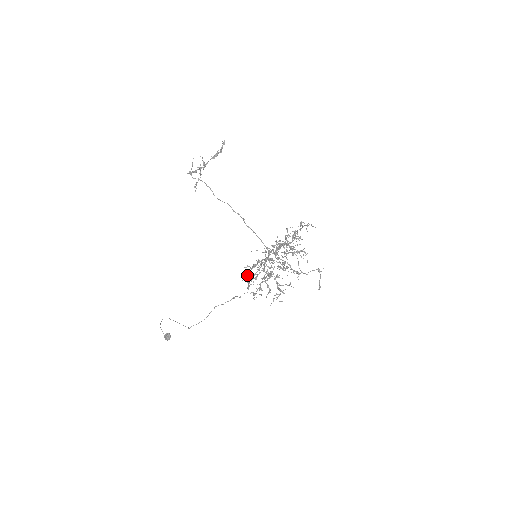
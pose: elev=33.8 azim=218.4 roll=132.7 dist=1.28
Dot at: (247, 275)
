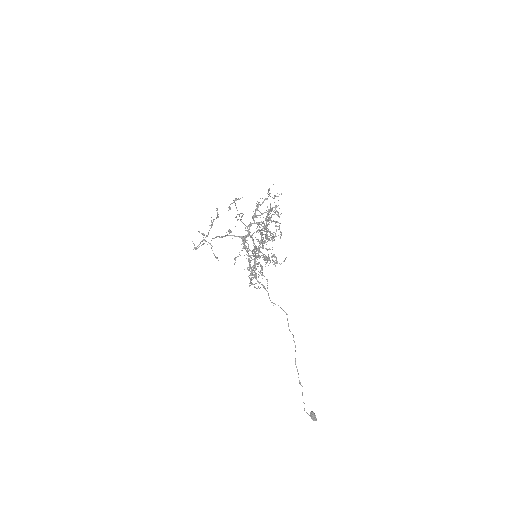
Dot at: occluded
